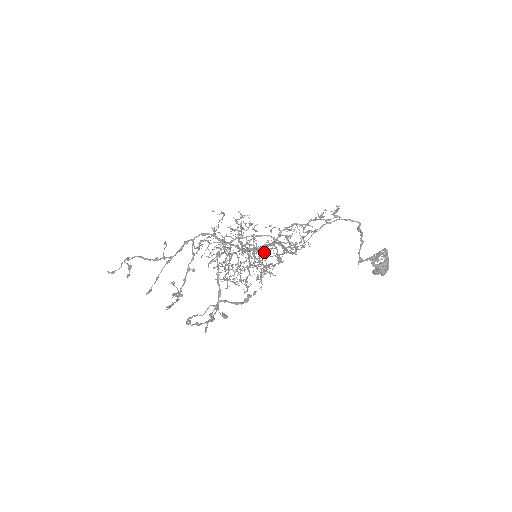
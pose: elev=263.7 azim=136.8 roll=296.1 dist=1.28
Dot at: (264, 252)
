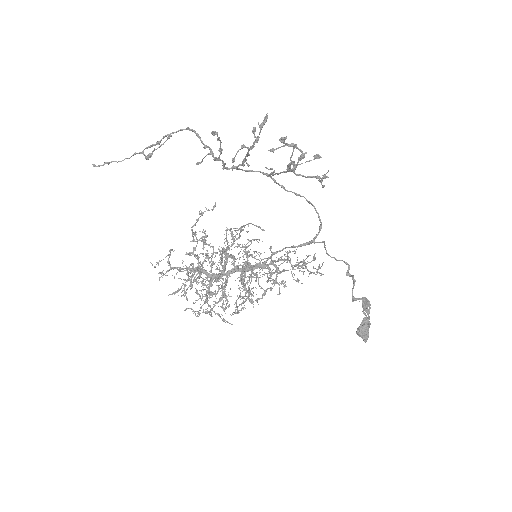
Dot at: (222, 315)
